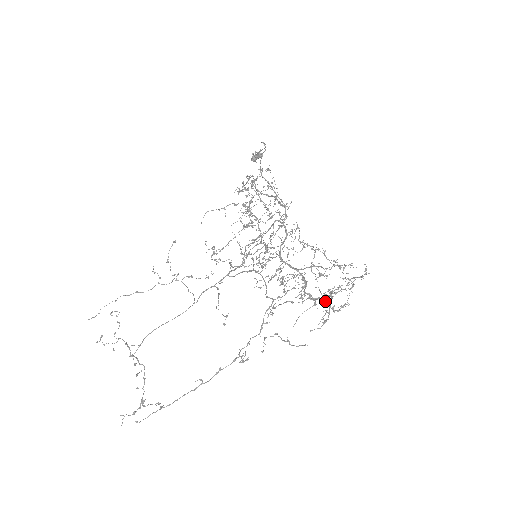
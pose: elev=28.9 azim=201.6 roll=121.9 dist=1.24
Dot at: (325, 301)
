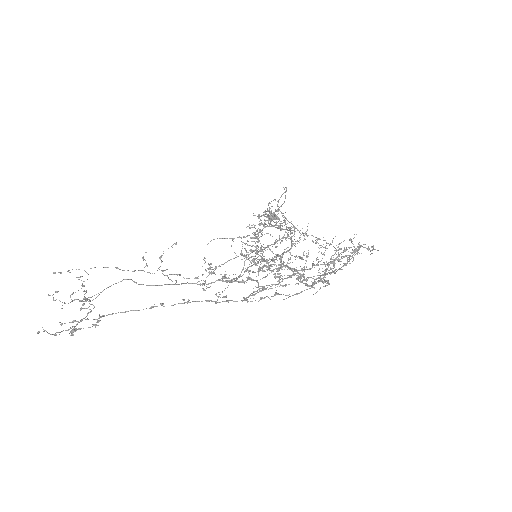
Dot at: (324, 280)
